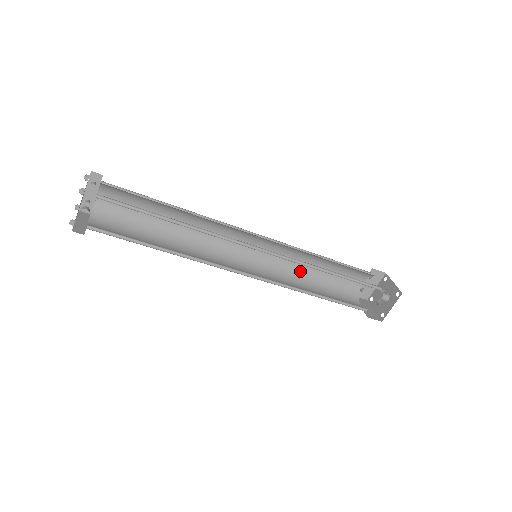
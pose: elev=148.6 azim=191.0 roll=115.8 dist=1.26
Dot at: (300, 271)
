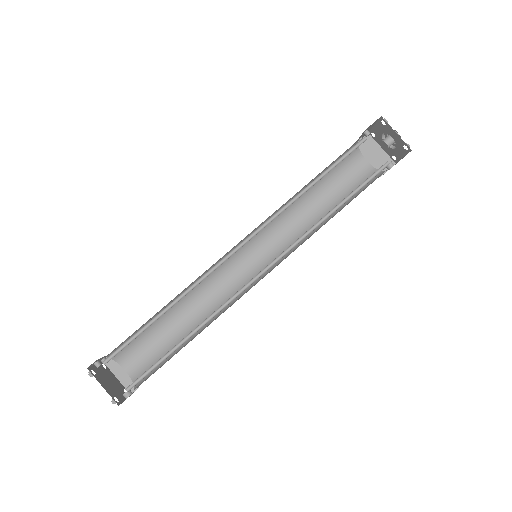
Dot at: occluded
